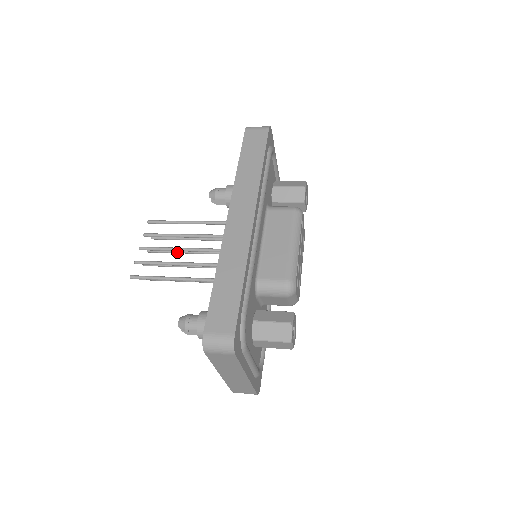
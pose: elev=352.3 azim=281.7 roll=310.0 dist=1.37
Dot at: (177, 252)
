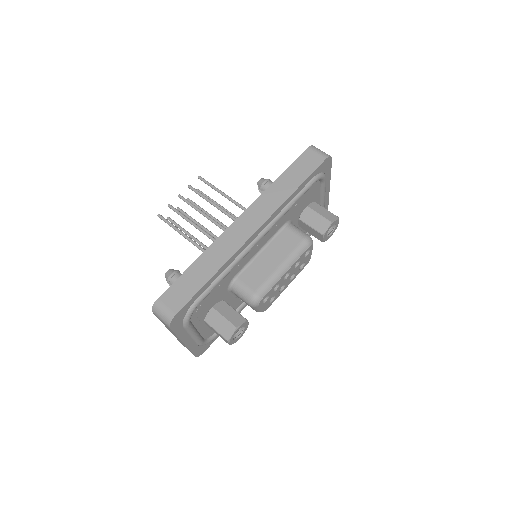
Dot at: occluded
